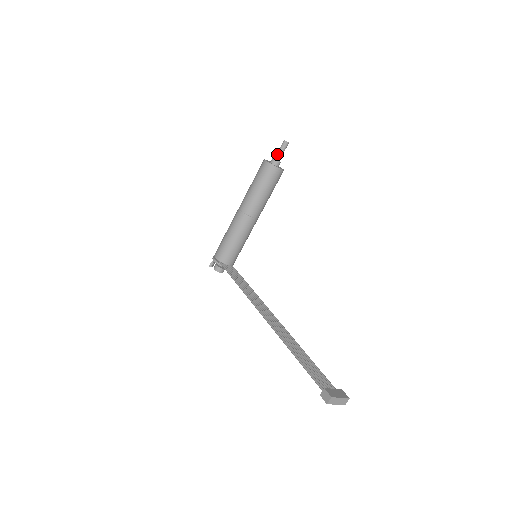
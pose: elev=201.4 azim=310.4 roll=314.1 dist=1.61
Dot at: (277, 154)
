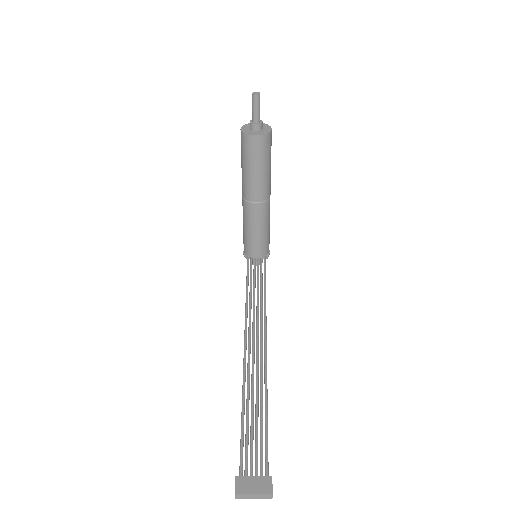
Dot at: (252, 115)
